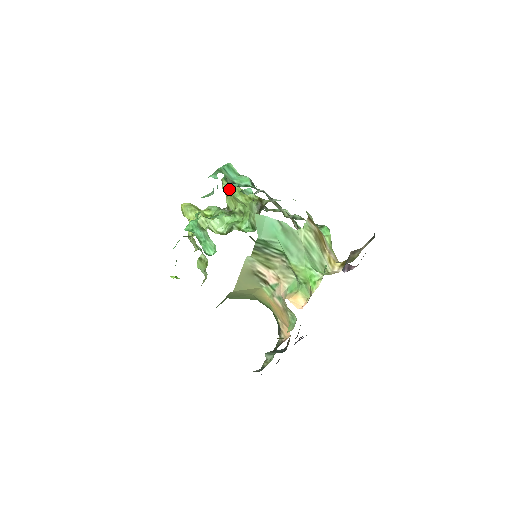
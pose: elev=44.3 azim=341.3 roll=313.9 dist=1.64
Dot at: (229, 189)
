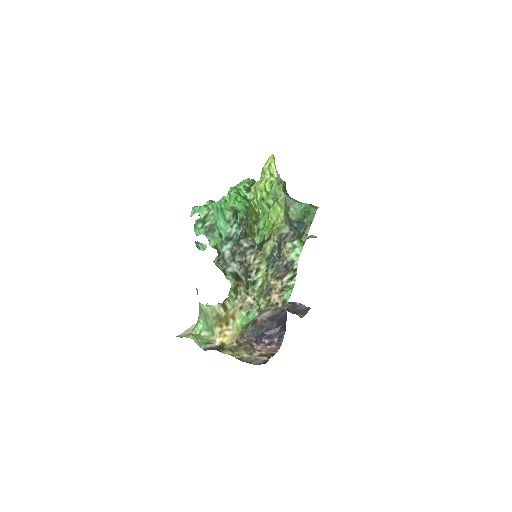
Dot at: (276, 197)
